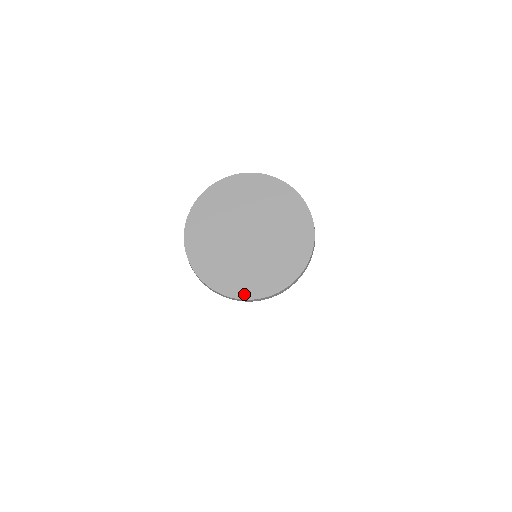
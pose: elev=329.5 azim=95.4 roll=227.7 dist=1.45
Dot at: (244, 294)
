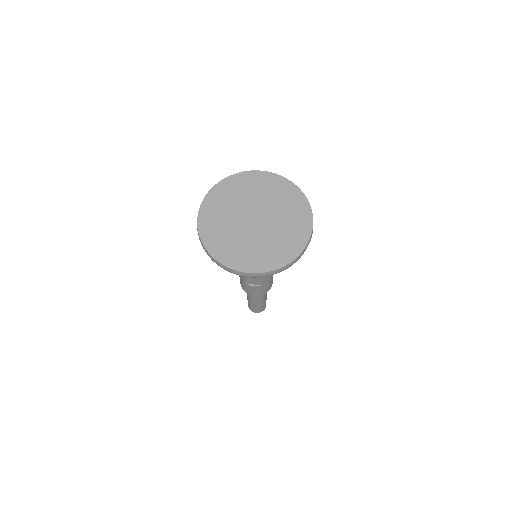
Dot at: (246, 268)
